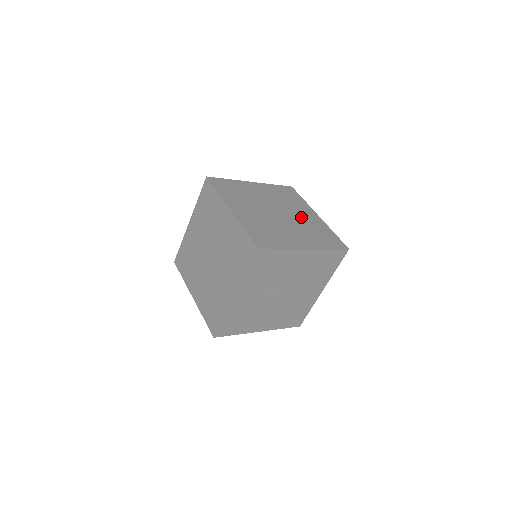
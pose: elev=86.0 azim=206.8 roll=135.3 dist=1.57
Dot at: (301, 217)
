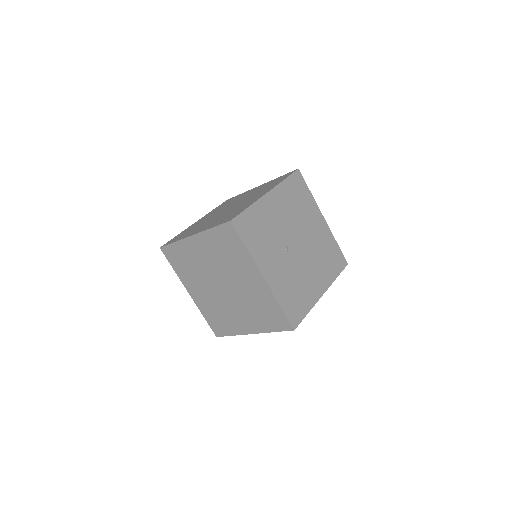
Dot at: (248, 195)
